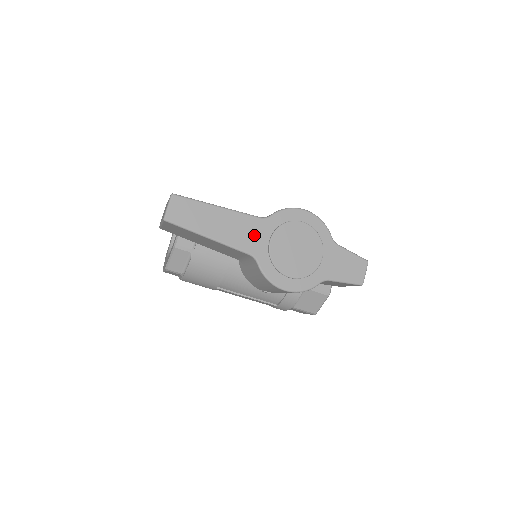
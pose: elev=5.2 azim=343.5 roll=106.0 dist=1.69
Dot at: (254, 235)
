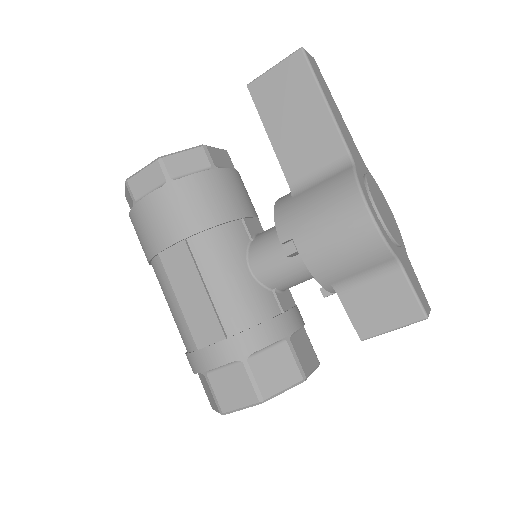
Dot at: (356, 154)
